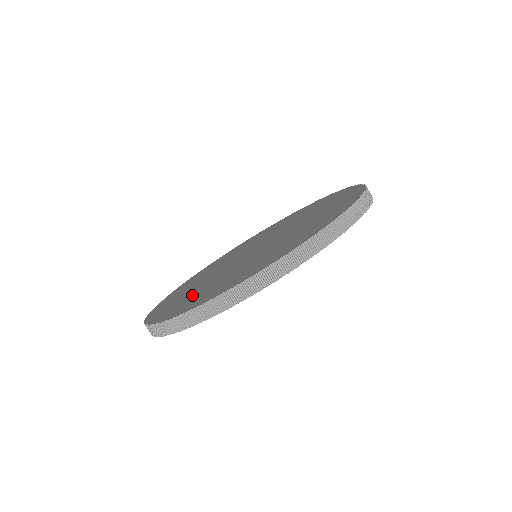
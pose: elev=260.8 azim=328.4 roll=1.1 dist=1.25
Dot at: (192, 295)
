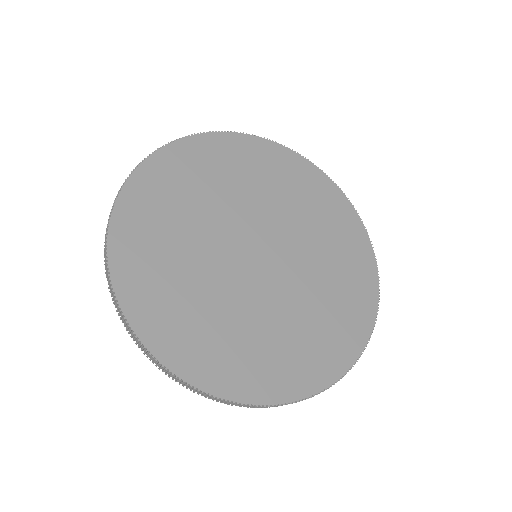
Dot at: (189, 309)
